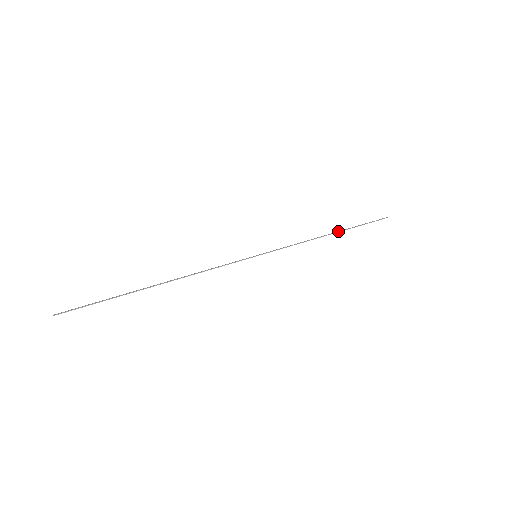
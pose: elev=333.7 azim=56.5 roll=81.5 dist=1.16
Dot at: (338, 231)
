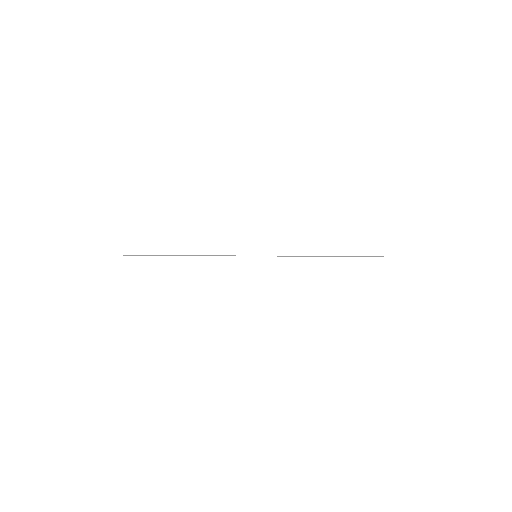
Dot at: (330, 256)
